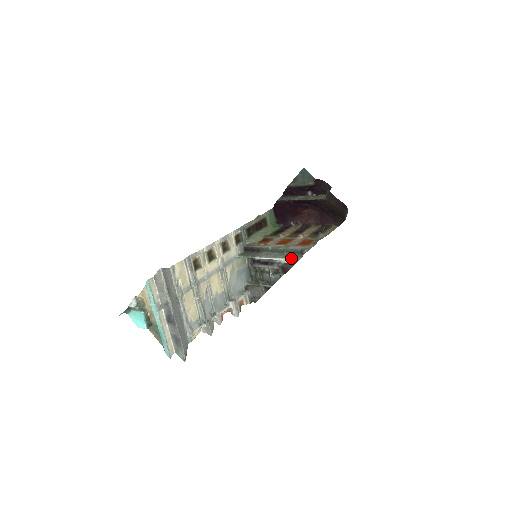
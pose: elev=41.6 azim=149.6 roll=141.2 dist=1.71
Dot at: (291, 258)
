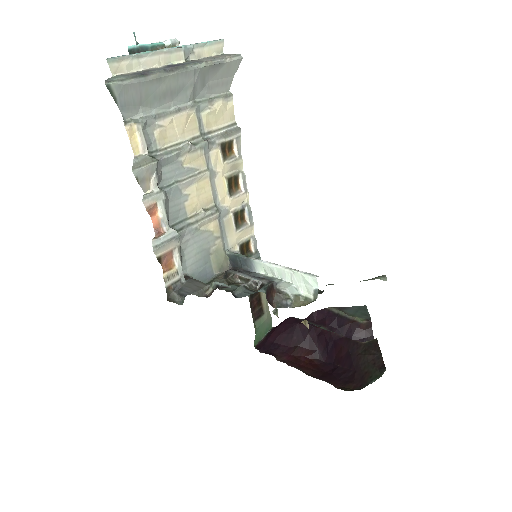
Dot at: (309, 273)
